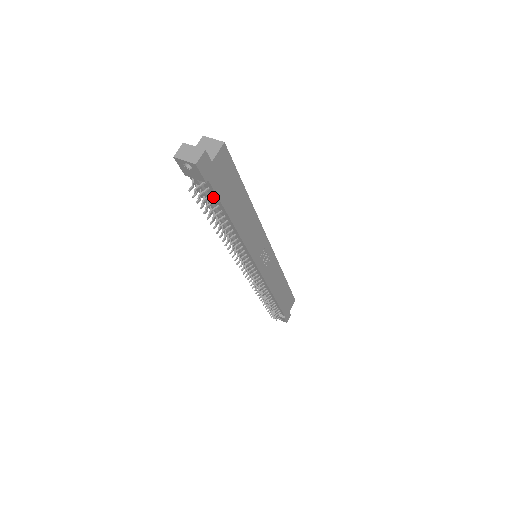
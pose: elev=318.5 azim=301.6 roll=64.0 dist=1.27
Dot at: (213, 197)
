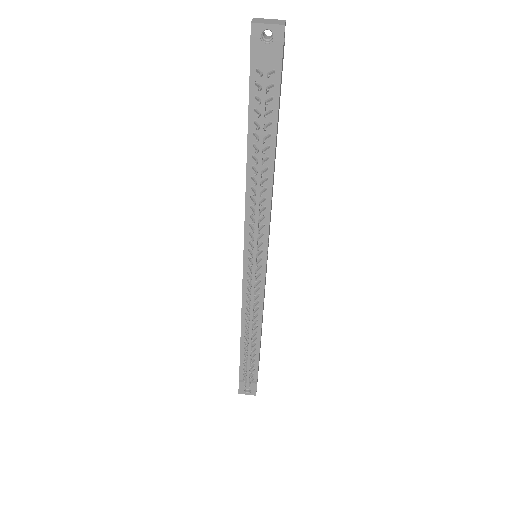
Dot at: (270, 105)
